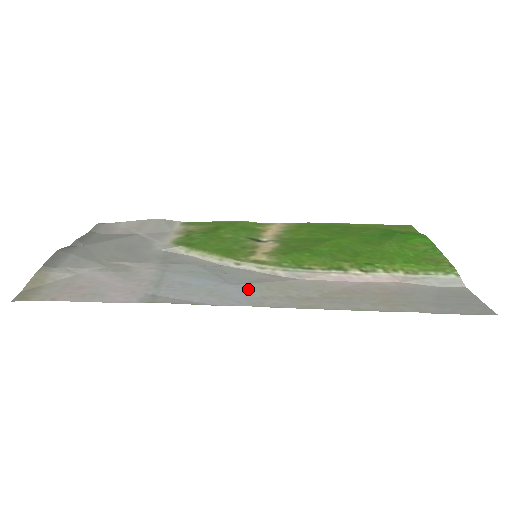
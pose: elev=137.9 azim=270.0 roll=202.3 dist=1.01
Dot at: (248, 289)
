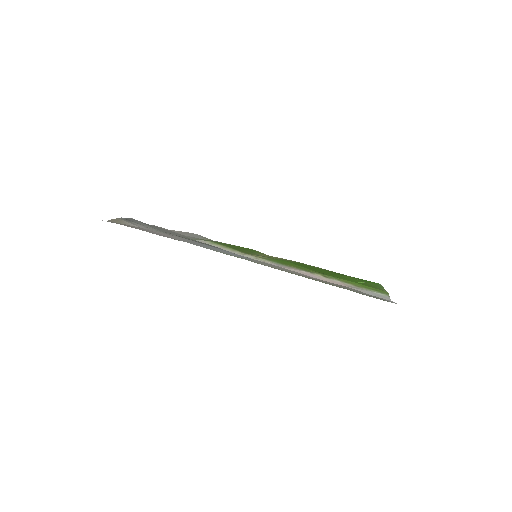
Dot at: (245, 257)
